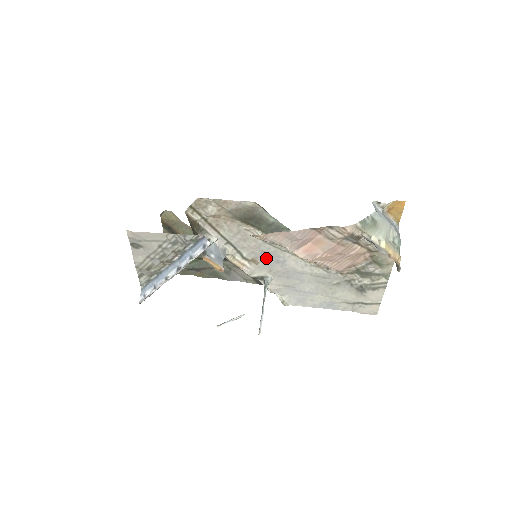
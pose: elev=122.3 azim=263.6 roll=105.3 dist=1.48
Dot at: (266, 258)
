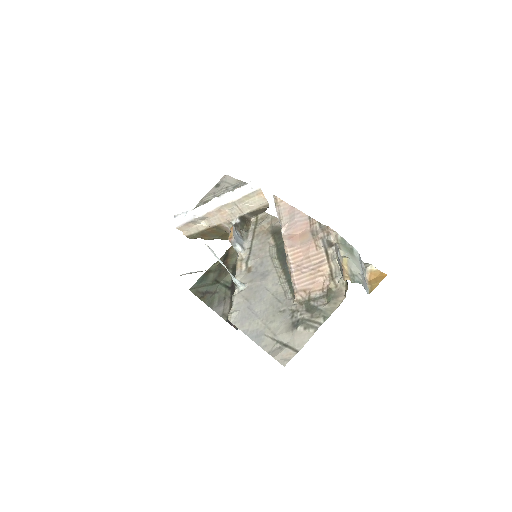
Dot at: (259, 269)
